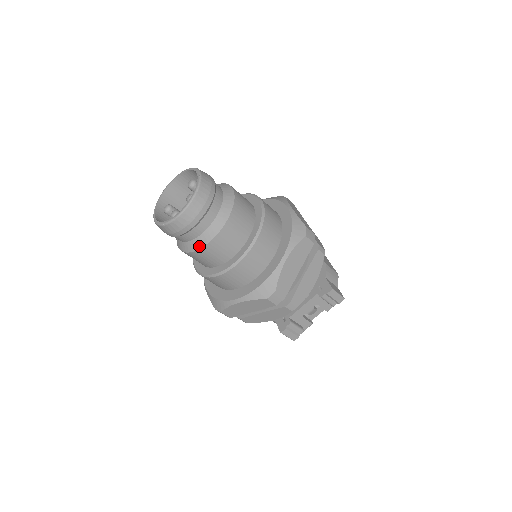
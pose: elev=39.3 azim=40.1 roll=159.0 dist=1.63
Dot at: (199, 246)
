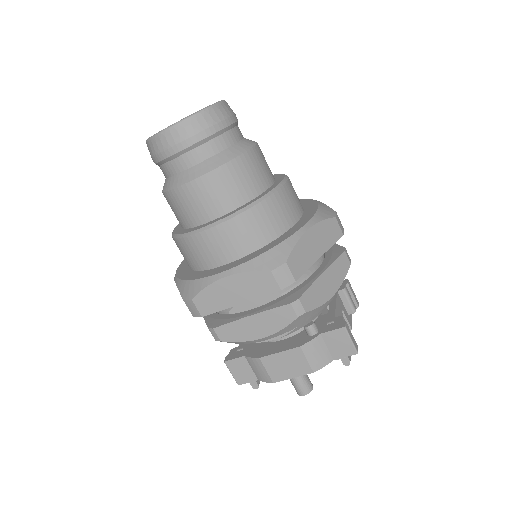
Dot at: (244, 149)
